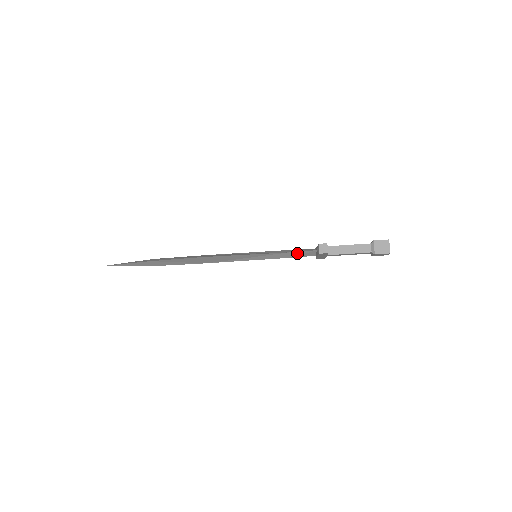
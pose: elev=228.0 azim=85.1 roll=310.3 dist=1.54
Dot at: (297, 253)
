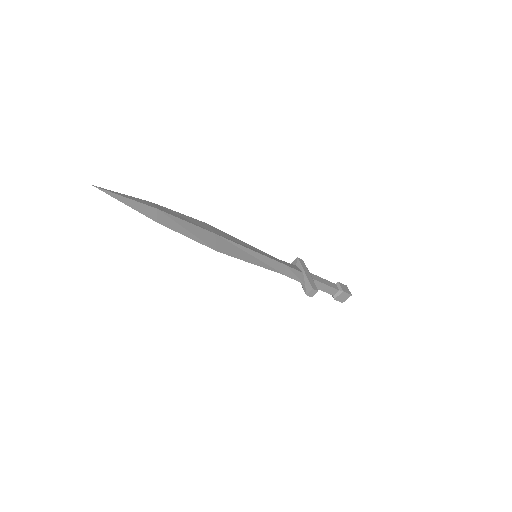
Dot at: (290, 276)
